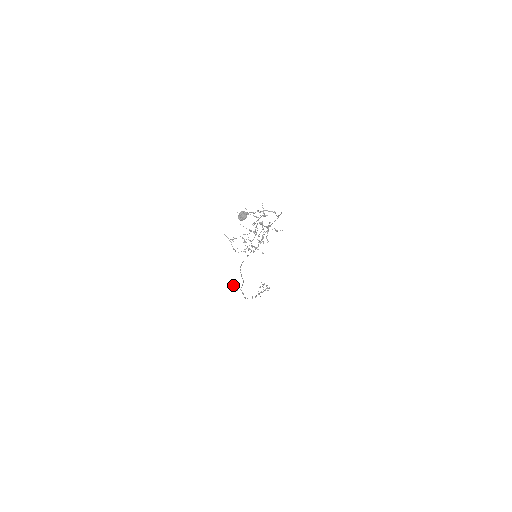
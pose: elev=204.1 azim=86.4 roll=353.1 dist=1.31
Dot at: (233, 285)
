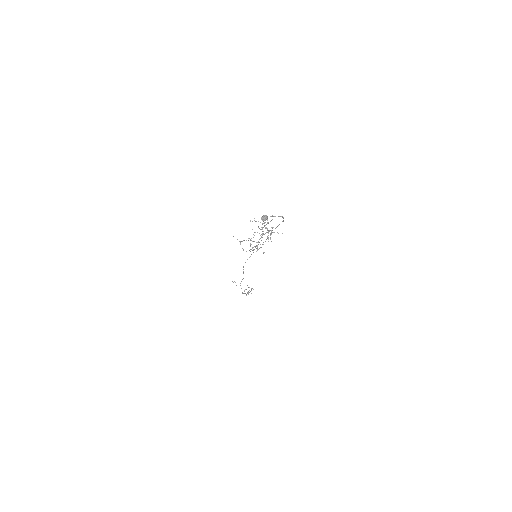
Dot at: (234, 281)
